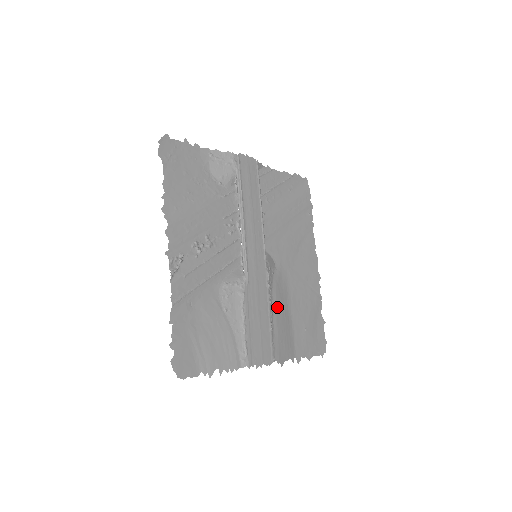
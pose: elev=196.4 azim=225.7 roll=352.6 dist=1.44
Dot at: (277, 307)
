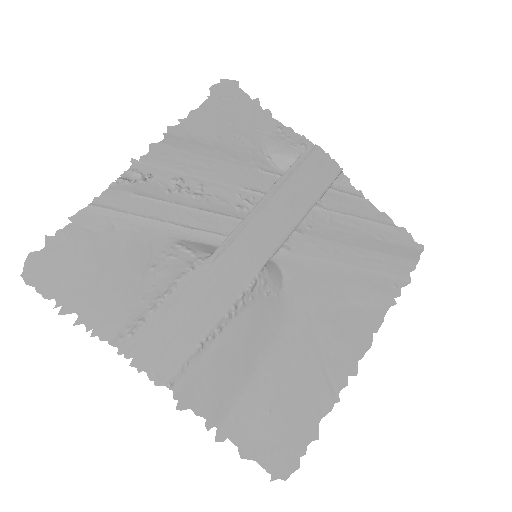
Dot at: (237, 333)
